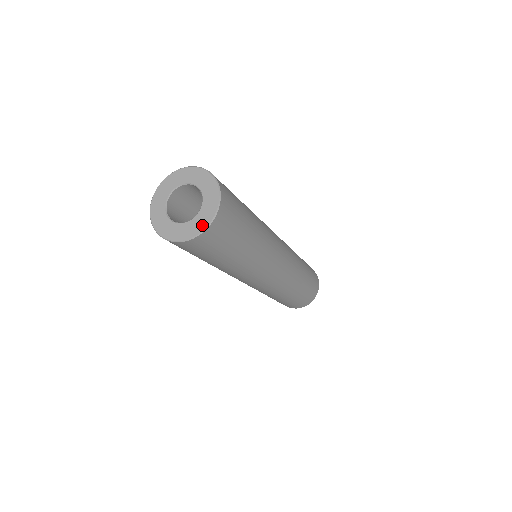
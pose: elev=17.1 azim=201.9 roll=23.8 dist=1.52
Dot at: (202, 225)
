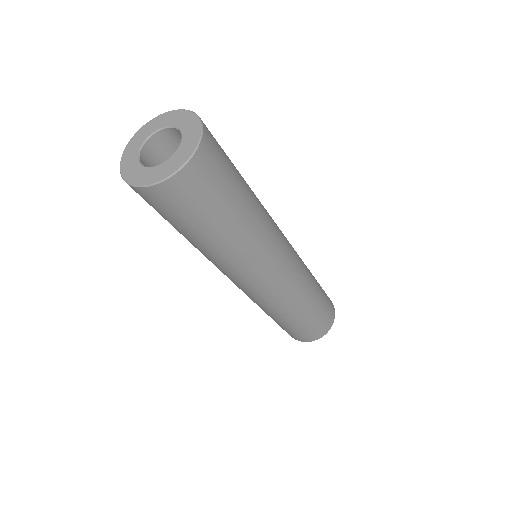
Dot at: (195, 136)
